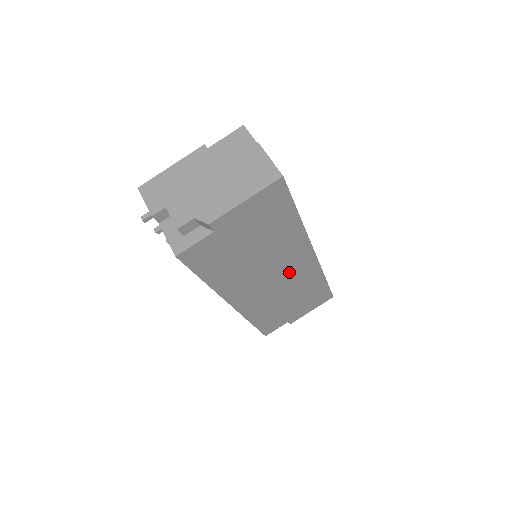
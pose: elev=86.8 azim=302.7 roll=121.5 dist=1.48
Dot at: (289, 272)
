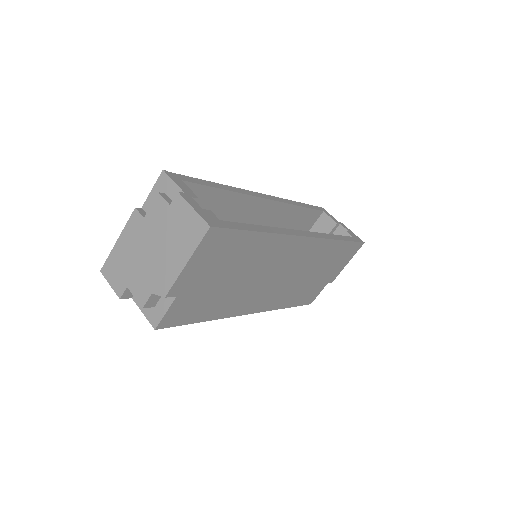
Dot at: (292, 263)
